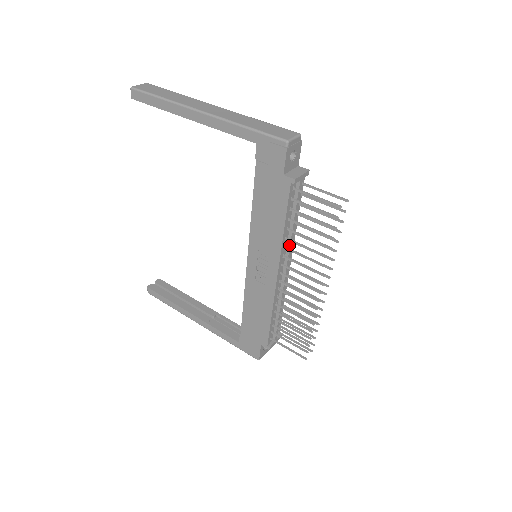
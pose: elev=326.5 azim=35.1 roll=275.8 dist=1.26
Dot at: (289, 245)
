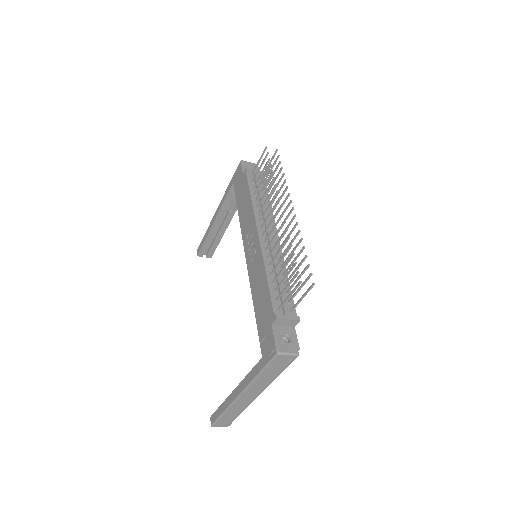
Dot at: occluded
